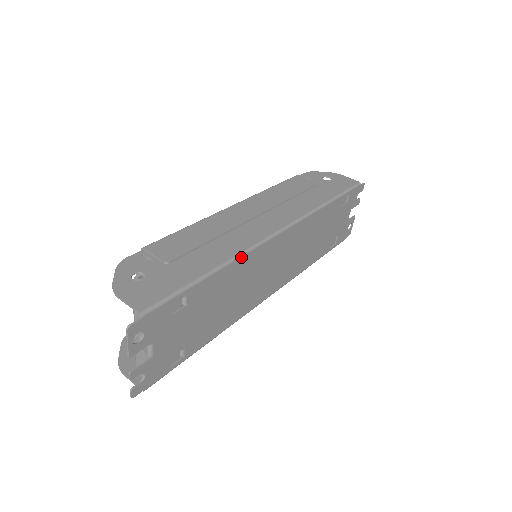
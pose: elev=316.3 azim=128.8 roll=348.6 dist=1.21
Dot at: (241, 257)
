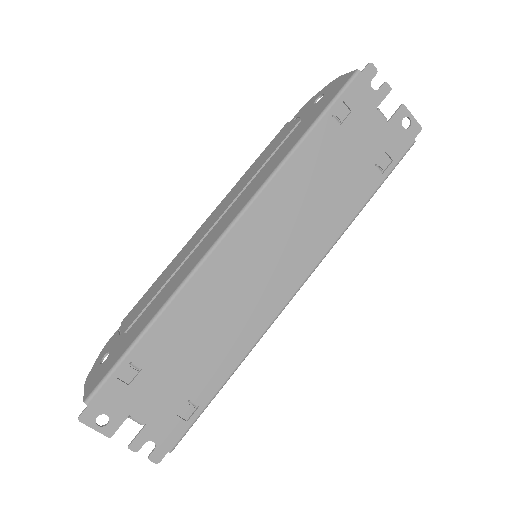
Dot at: (181, 290)
